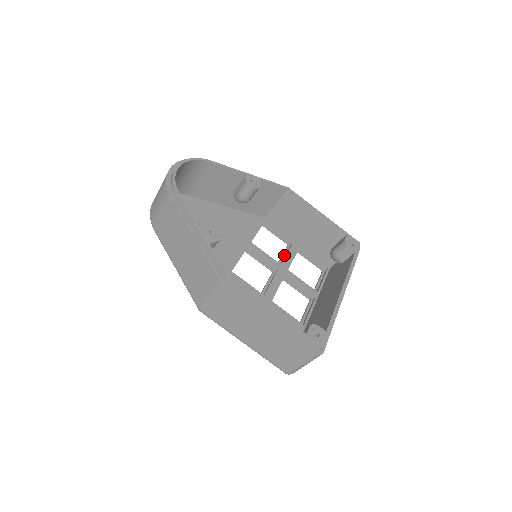
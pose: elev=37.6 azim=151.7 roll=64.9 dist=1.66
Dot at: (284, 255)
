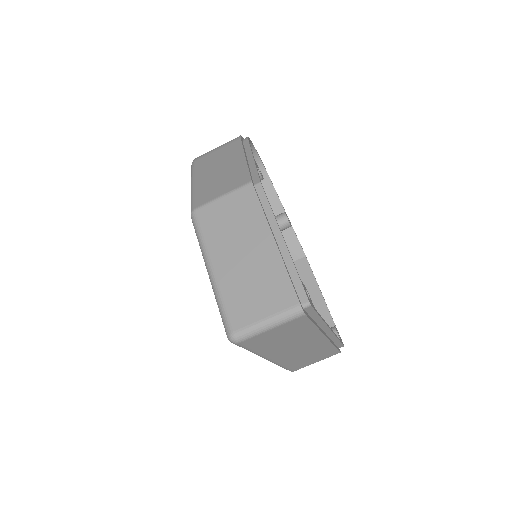
Dot at: occluded
